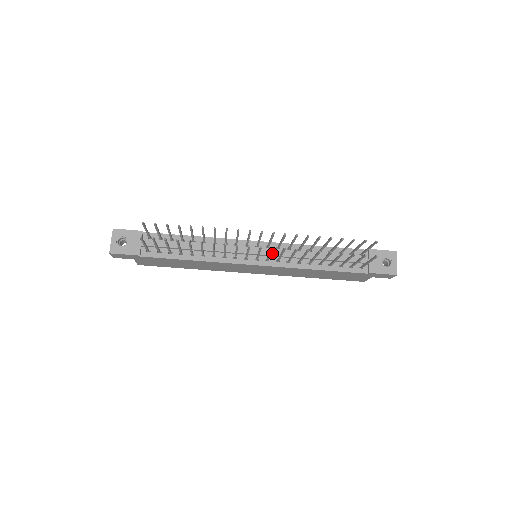
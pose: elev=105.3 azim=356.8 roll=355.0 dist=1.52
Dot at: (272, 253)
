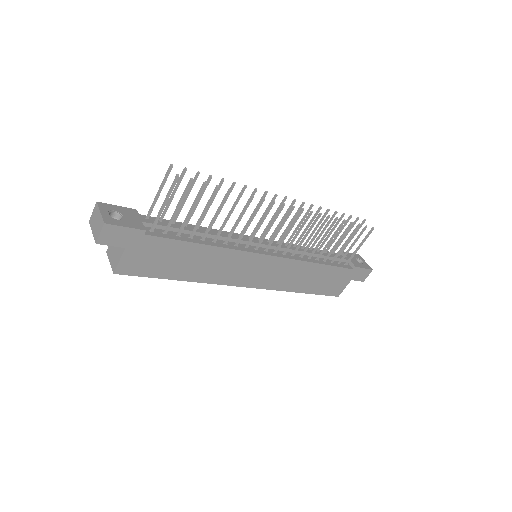
Dot at: (277, 245)
